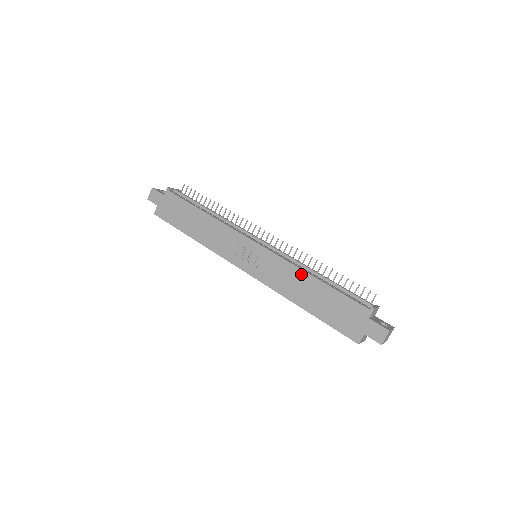
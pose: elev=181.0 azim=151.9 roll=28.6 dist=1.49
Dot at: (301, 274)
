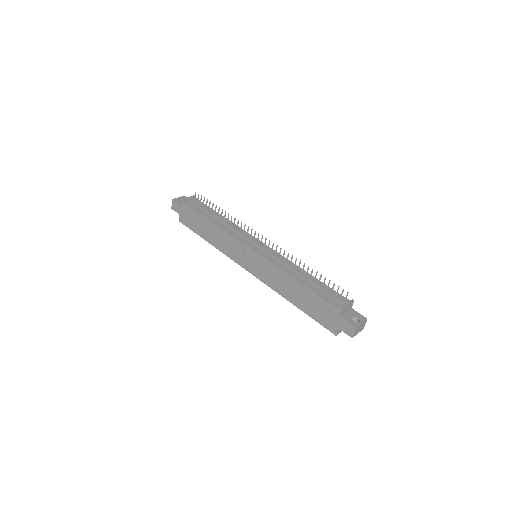
Dot at: (286, 277)
